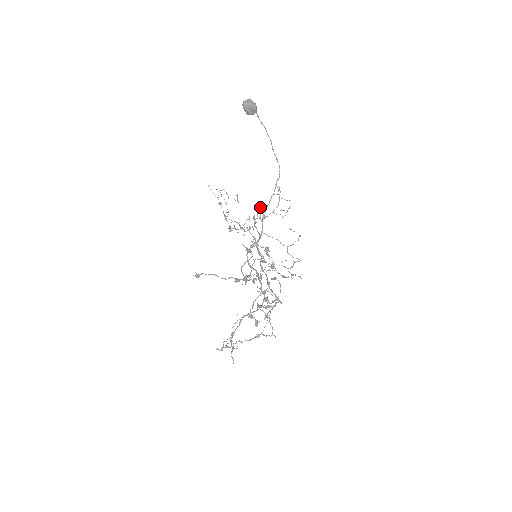
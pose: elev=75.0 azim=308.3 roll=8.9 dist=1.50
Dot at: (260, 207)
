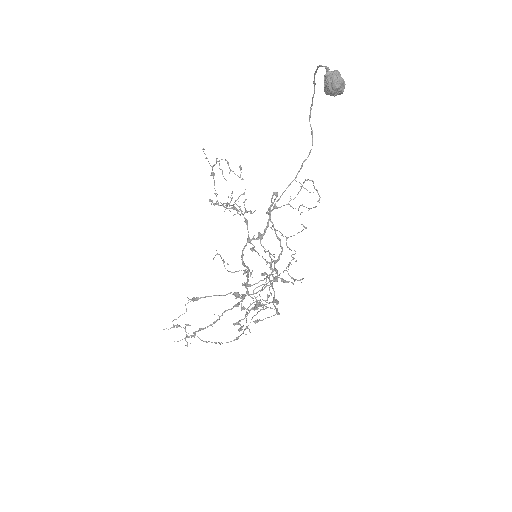
Dot at: occluded
